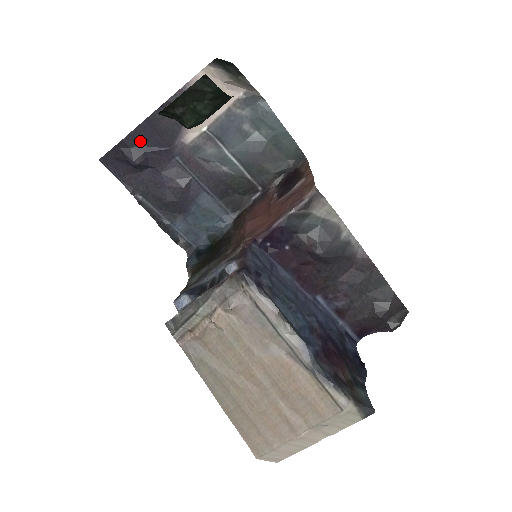
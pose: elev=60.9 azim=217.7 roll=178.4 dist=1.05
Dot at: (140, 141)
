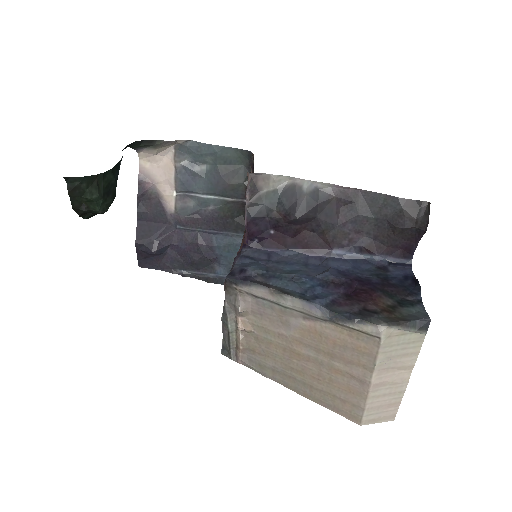
Dot at: (146, 235)
